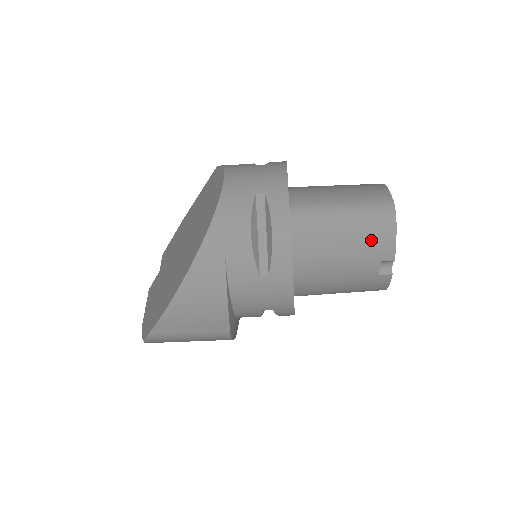
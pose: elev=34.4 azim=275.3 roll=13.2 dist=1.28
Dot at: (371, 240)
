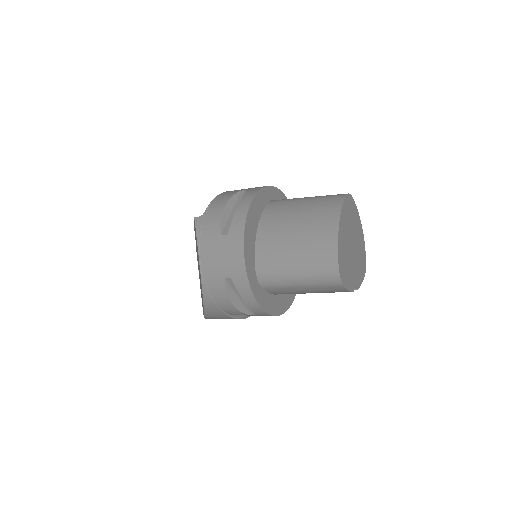
Dot at: (327, 290)
